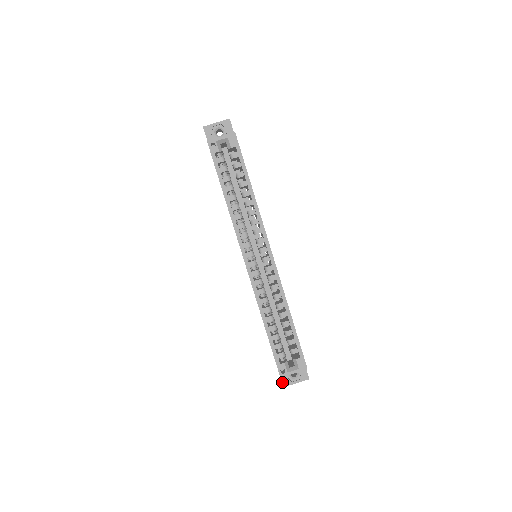
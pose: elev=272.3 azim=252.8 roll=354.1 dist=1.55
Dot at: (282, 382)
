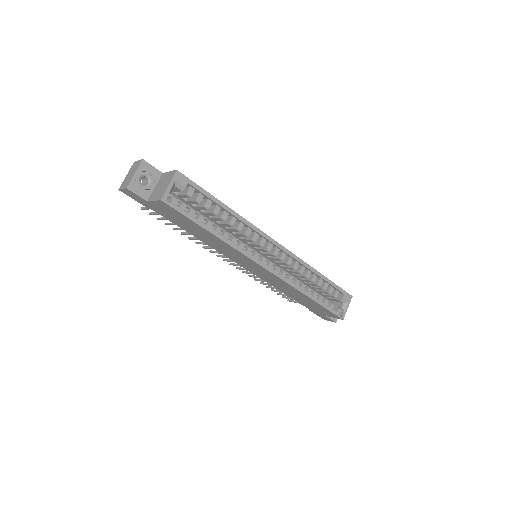
Dot at: (333, 321)
